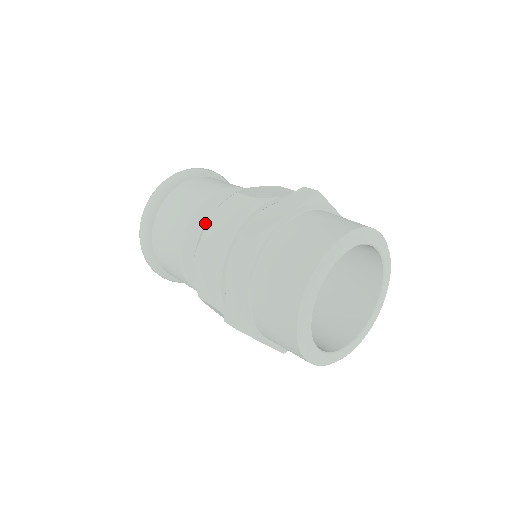
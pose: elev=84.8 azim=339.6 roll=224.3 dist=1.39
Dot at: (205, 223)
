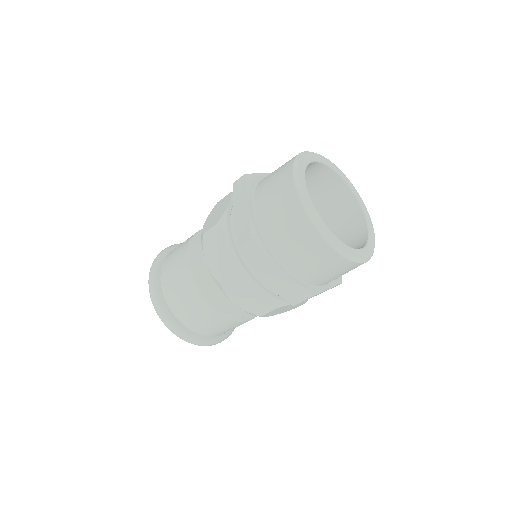
Dot at: (207, 276)
